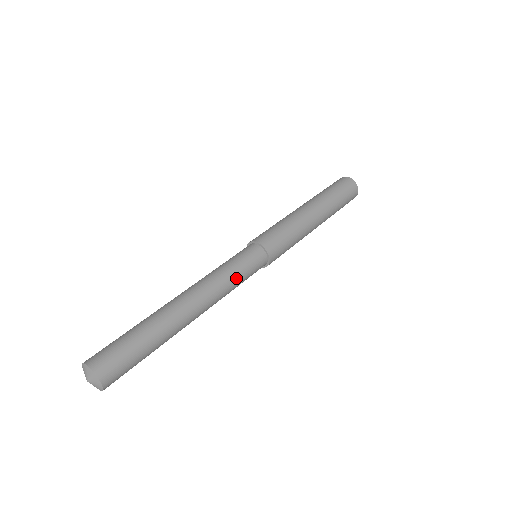
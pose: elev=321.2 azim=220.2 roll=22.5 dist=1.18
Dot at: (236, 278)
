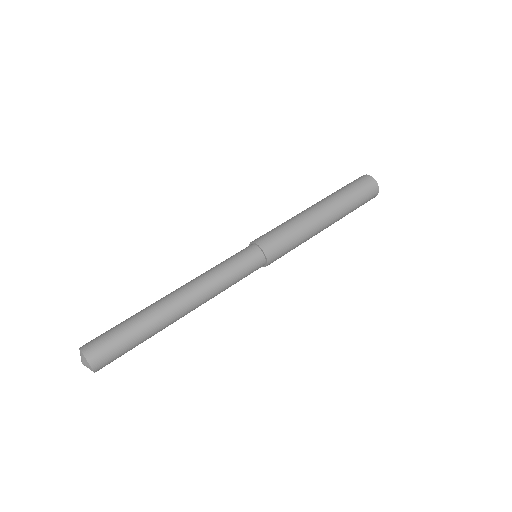
Dot at: occluded
